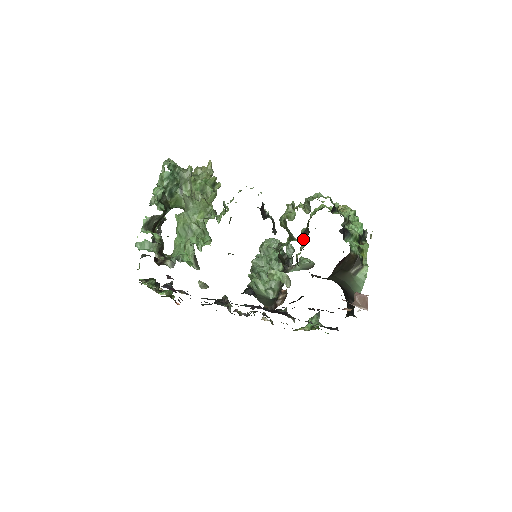
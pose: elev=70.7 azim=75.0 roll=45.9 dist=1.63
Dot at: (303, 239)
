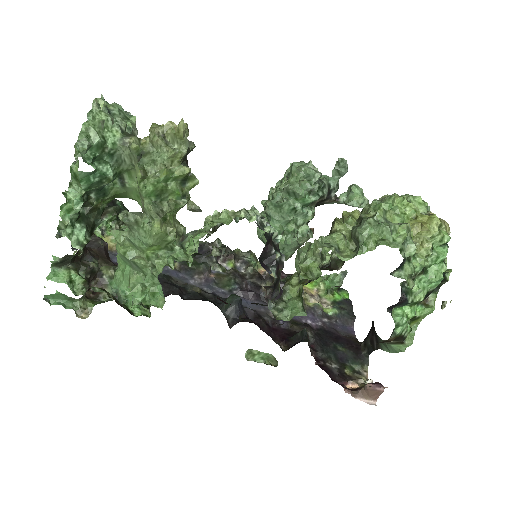
Dot at: (334, 266)
